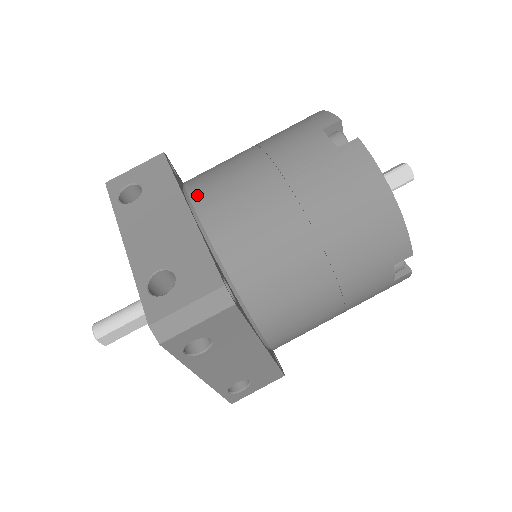
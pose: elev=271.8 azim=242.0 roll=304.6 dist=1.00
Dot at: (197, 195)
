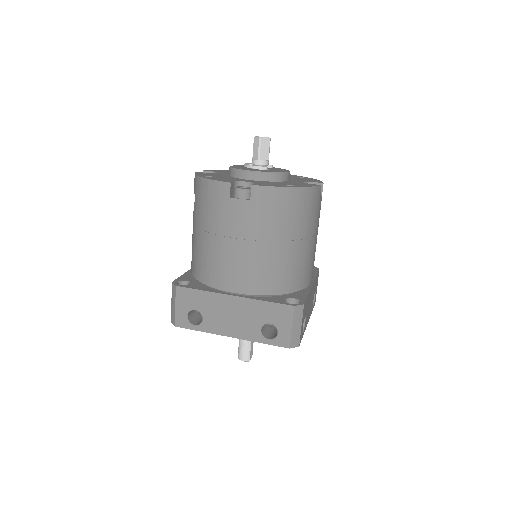
Dot at: (224, 286)
